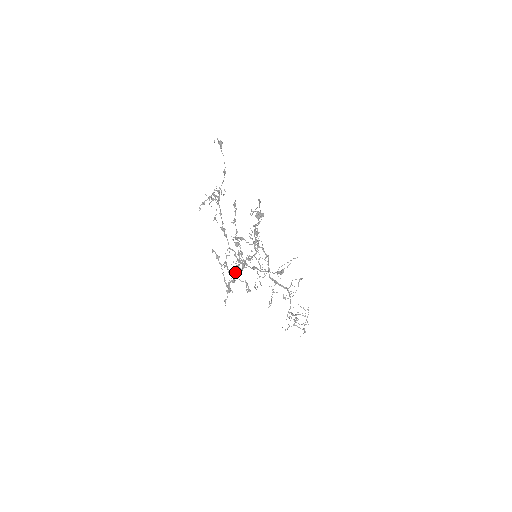
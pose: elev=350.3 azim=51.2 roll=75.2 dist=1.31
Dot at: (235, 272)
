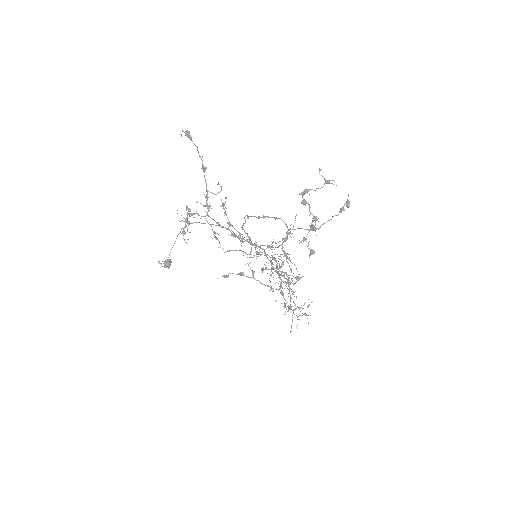
Dot at: (316, 235)
